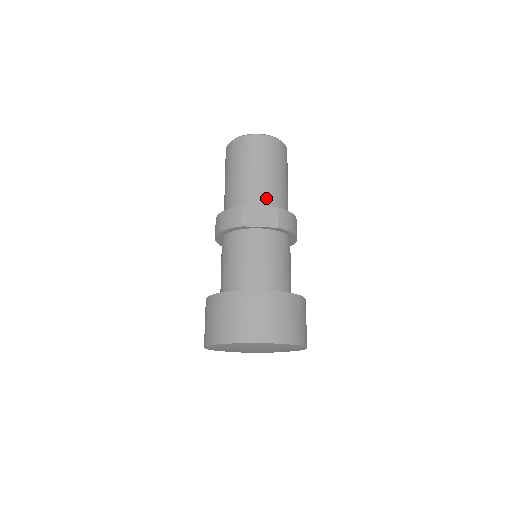
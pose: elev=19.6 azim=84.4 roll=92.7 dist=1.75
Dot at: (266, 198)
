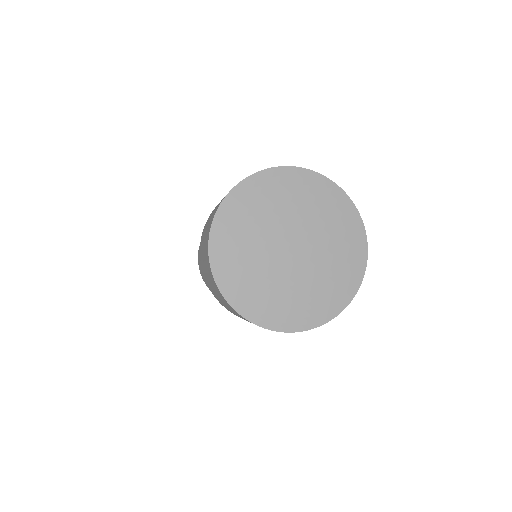
Dot at: occluded
